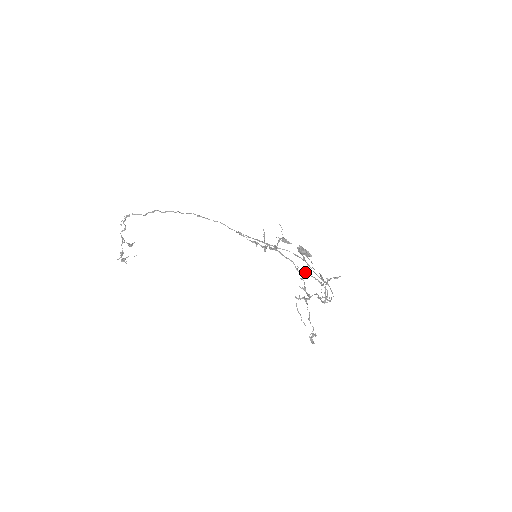
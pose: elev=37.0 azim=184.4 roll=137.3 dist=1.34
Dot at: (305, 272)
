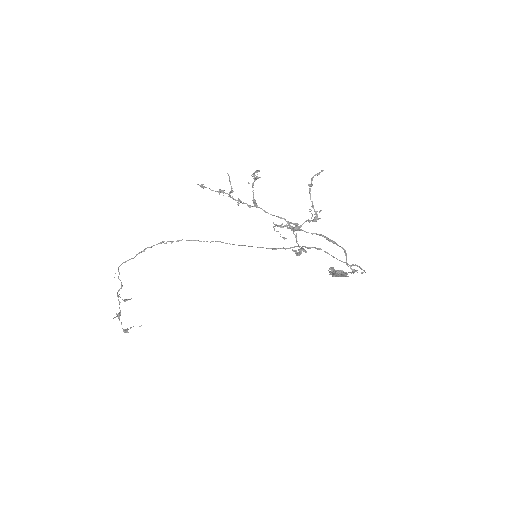
Dot at: (305, 231)
